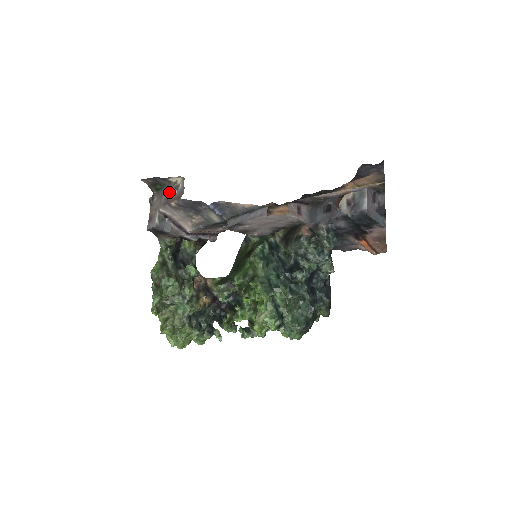
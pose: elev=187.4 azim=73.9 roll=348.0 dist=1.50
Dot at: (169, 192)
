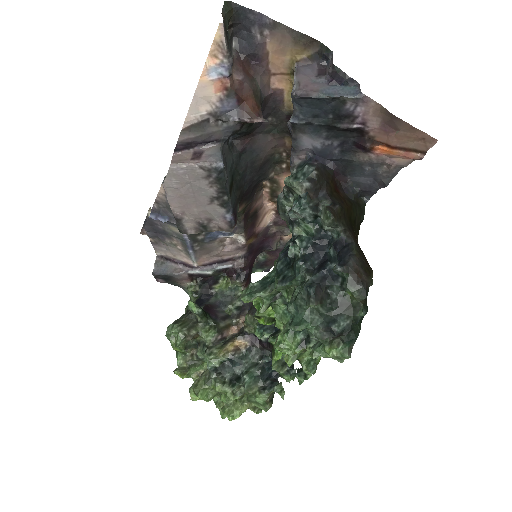
Dot at: occluded
